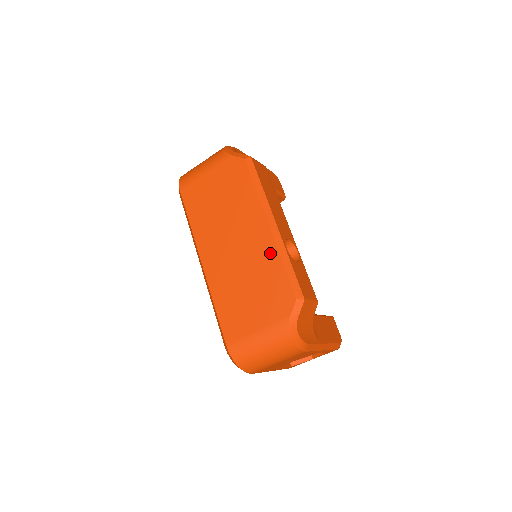
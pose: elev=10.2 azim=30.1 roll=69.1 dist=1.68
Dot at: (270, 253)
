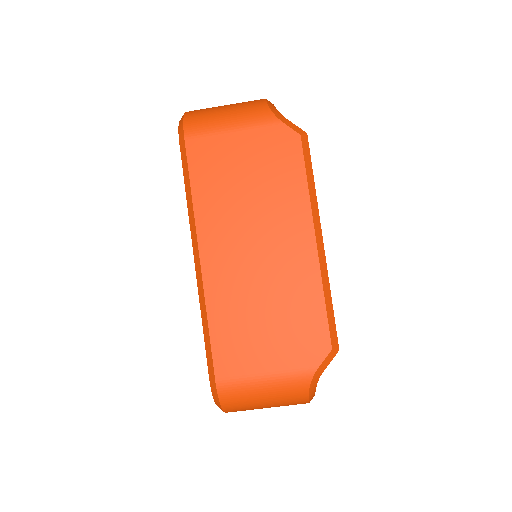
Dot at: (309, 279)
